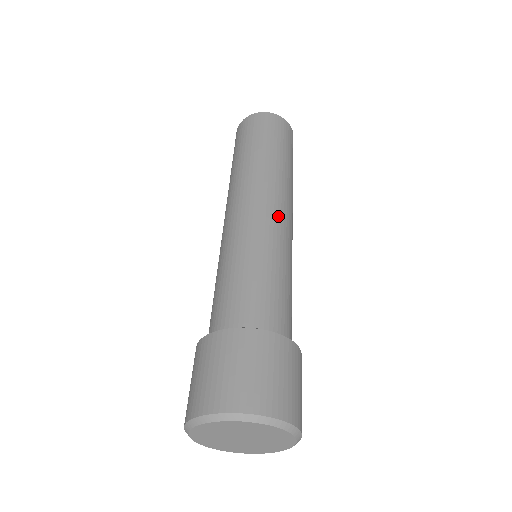
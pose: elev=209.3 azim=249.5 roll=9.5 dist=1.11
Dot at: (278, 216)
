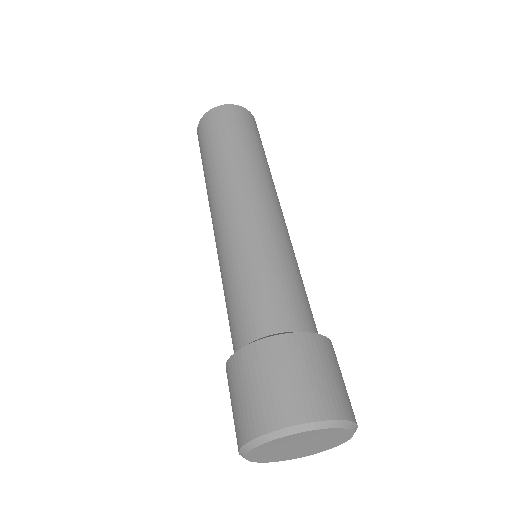
Dot at: (245, 211)
